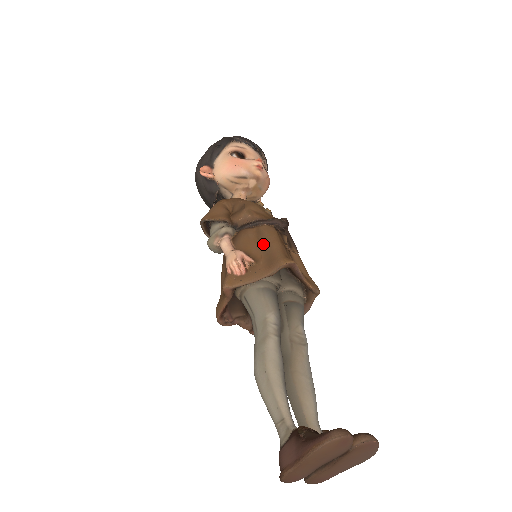
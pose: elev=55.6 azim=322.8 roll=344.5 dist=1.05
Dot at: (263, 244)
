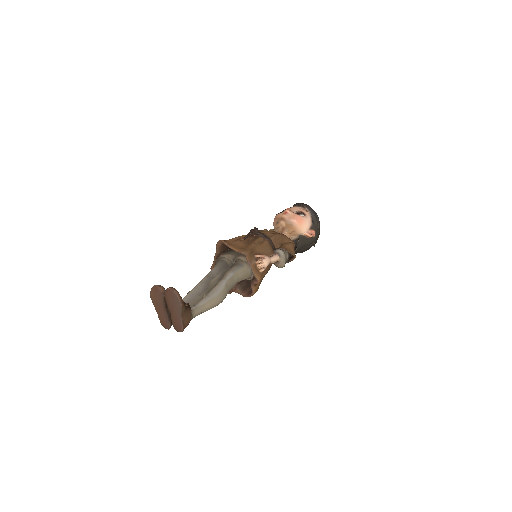
Dot at: occluded
